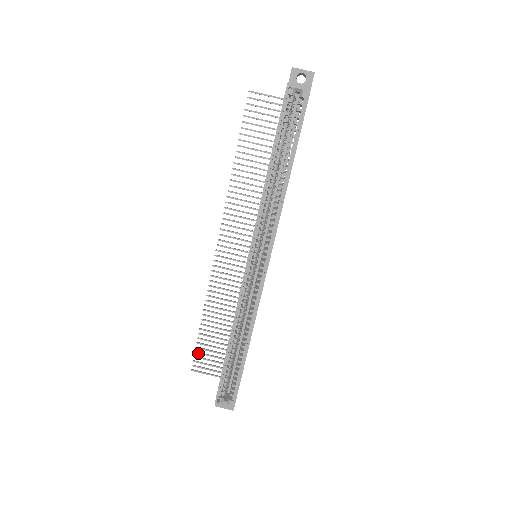
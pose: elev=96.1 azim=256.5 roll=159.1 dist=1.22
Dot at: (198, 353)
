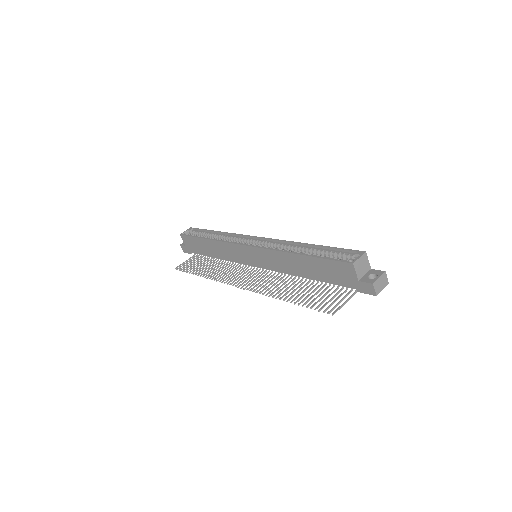
Dot at: (317, 307)
